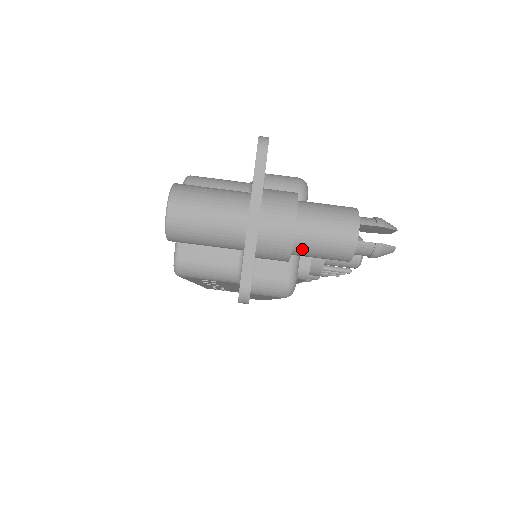
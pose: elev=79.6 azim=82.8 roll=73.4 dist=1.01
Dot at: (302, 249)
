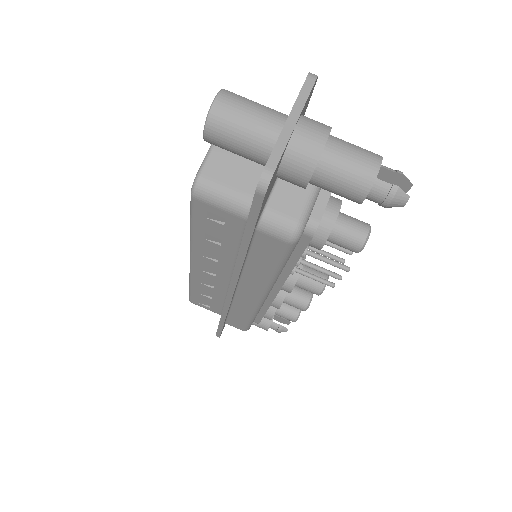
Dot at: (325, 171)
